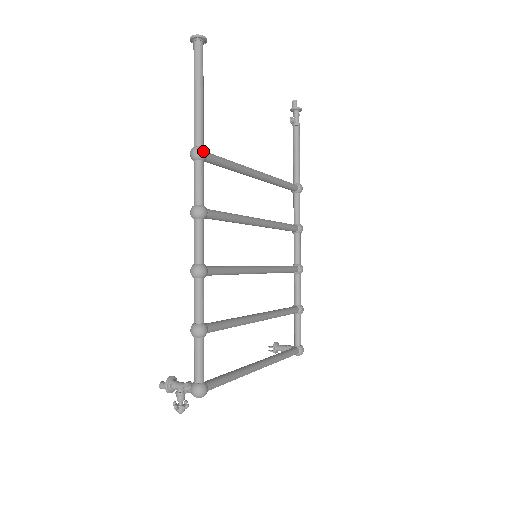
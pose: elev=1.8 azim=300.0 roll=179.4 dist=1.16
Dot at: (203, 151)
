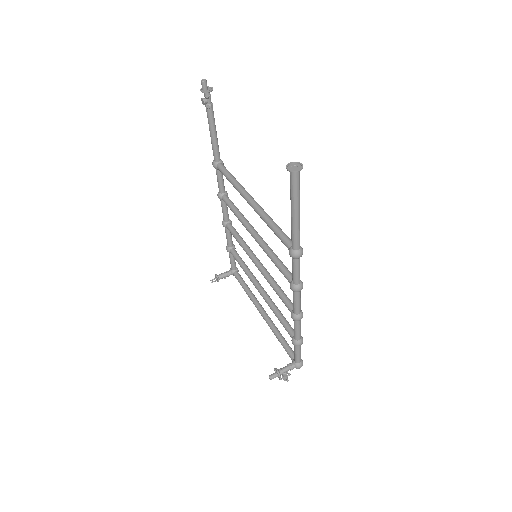
Dot at: occluded
